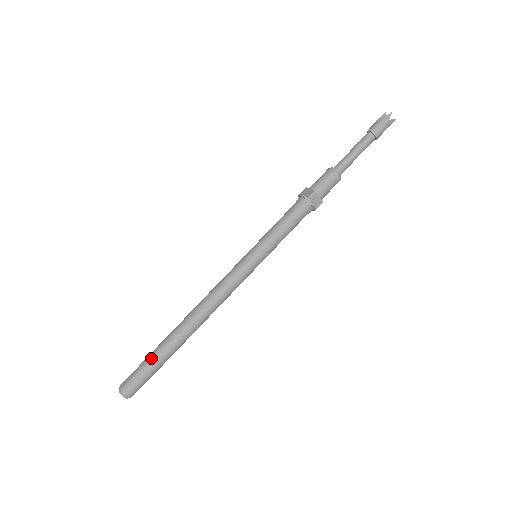
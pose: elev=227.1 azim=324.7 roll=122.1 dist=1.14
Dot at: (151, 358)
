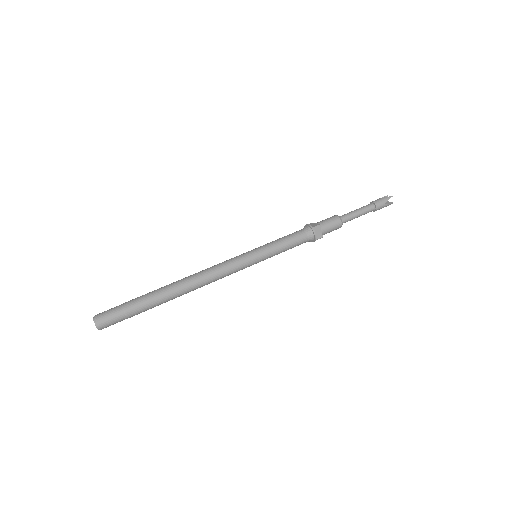
Dot at: (135, 300)
